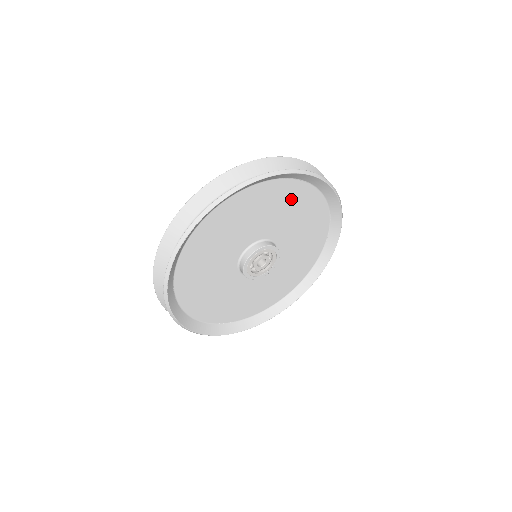
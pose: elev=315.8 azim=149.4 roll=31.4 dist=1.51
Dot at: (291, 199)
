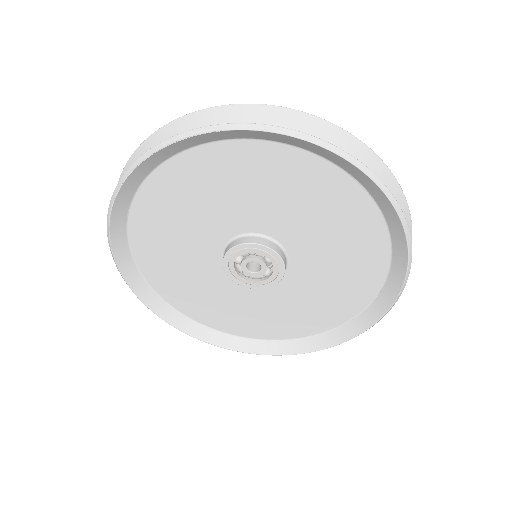
Dot at: (346, 219)
